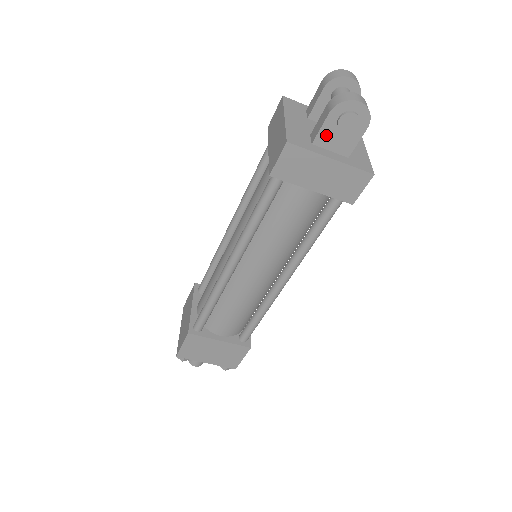
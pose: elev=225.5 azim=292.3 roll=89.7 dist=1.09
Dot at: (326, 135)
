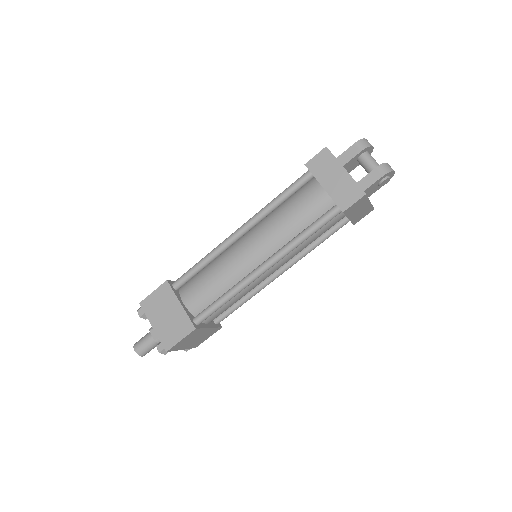
Dot at: (371, 187)
